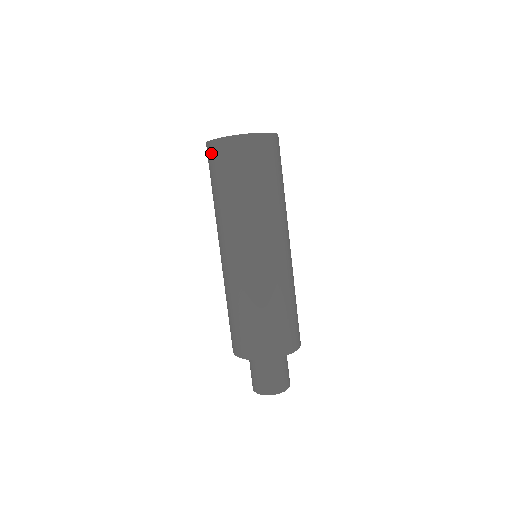
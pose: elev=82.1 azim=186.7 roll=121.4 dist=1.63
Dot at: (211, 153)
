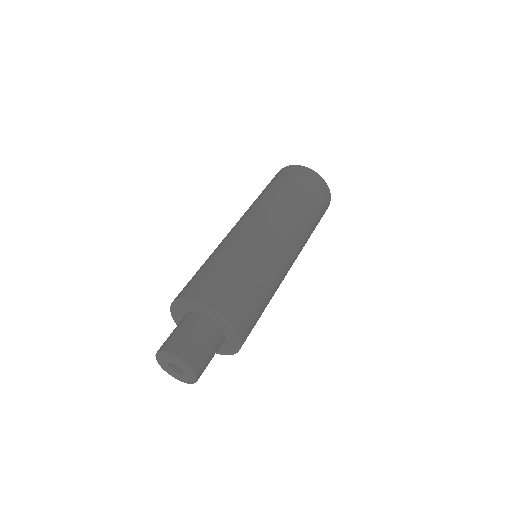
Dot at: occluded
